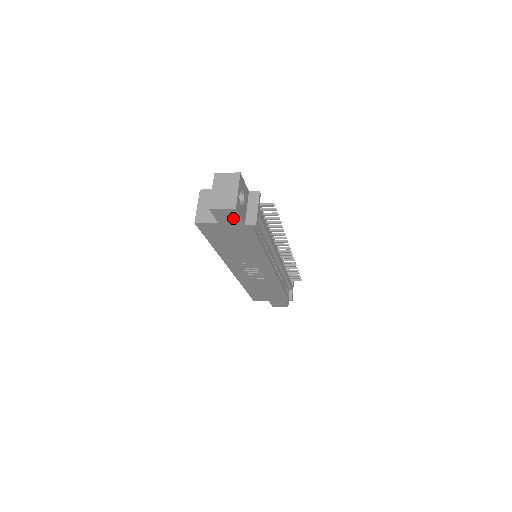
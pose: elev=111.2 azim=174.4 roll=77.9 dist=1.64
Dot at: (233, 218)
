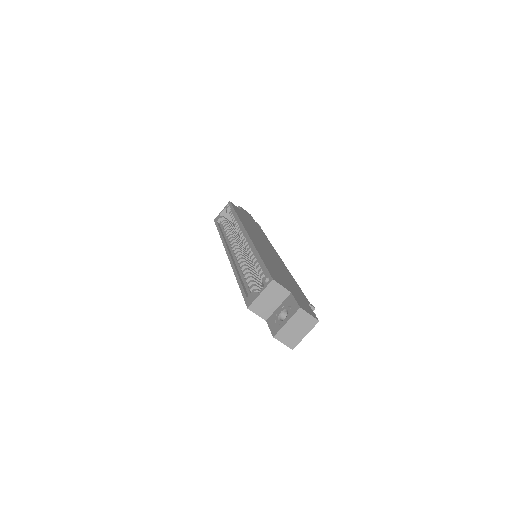
Dot at: occluded
